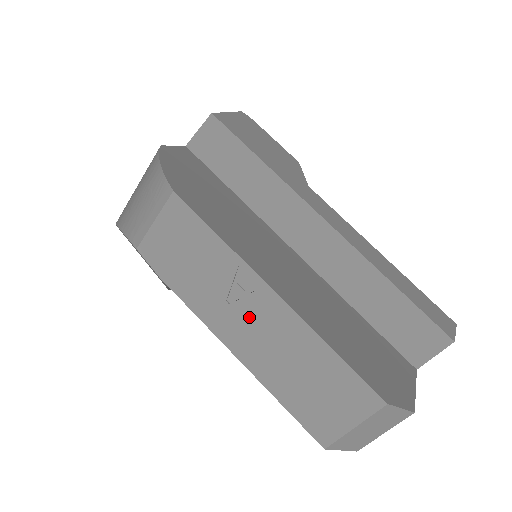
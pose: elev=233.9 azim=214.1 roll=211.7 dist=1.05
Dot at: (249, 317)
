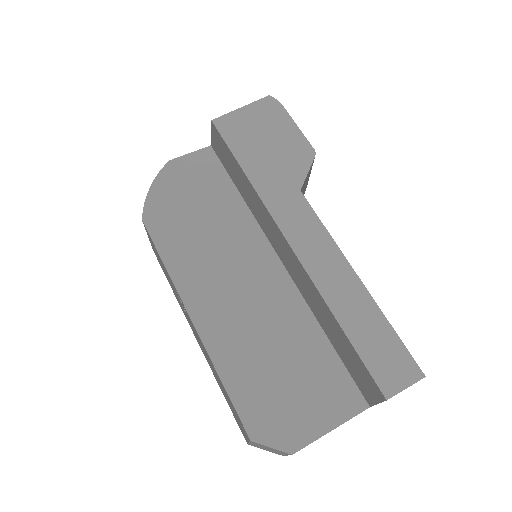
Dot at: (193, 328)
